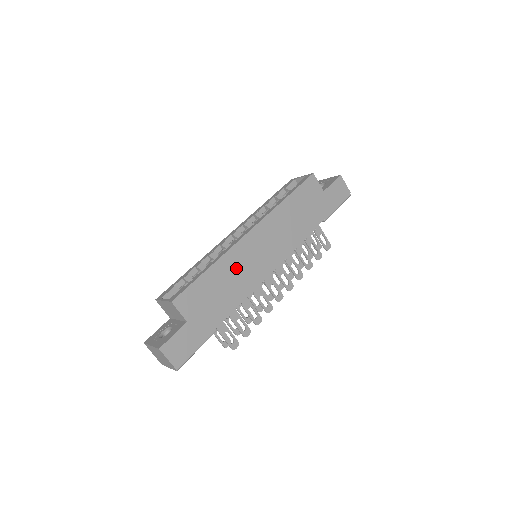
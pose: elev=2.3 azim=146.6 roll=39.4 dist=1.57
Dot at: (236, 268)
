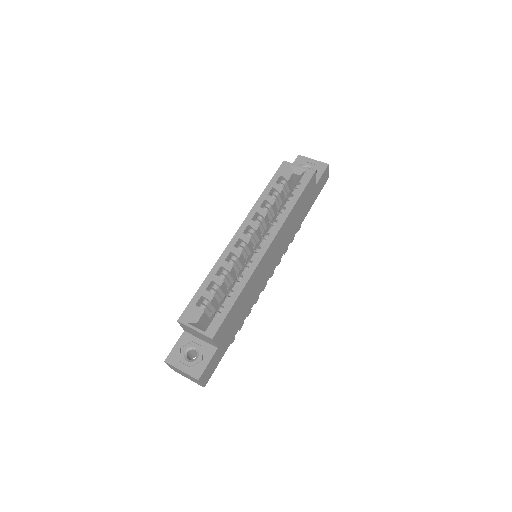
Dot at: (254, 285)
